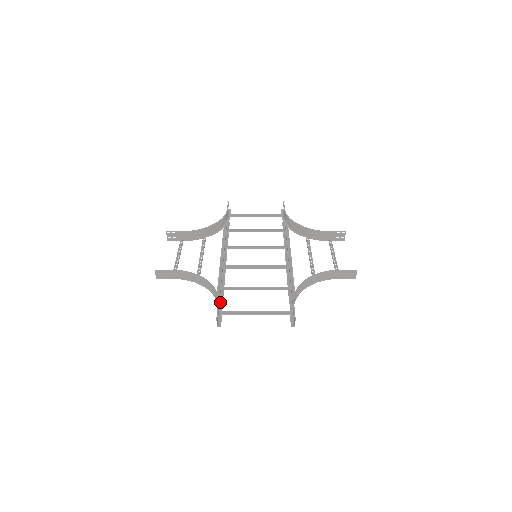
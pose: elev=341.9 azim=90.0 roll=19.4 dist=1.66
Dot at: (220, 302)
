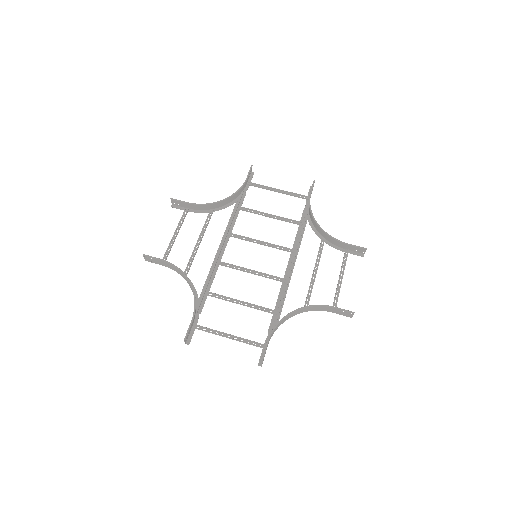
Dot at: (198, 311)
